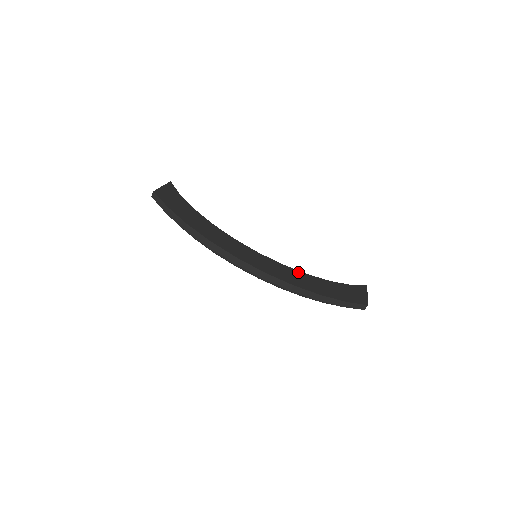
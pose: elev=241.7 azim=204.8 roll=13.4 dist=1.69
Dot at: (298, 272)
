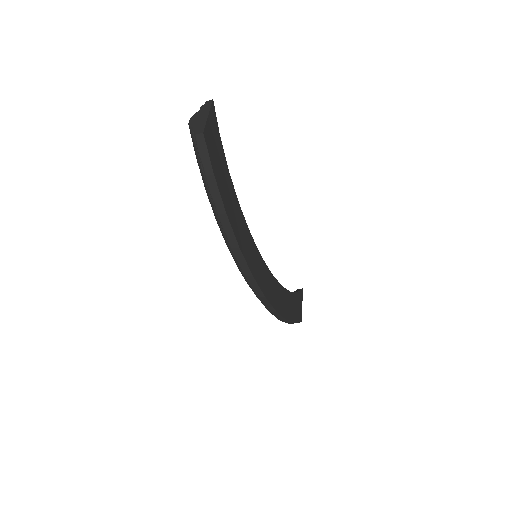
Dot at: (279, 285)
